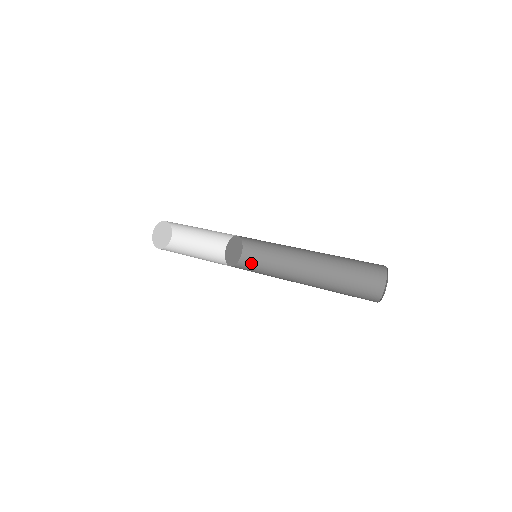
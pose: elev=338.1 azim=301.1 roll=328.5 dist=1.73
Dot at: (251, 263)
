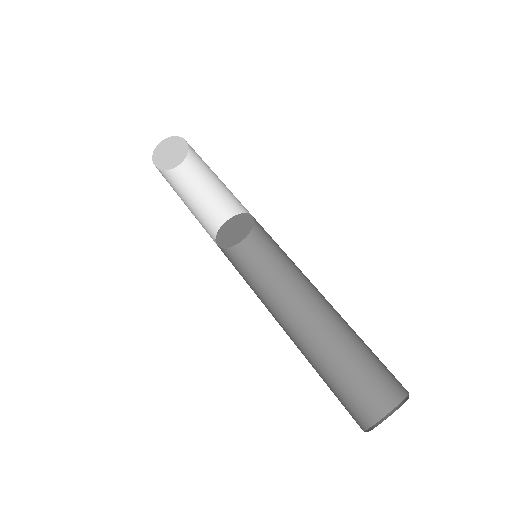
Dot at: (258, 249)
